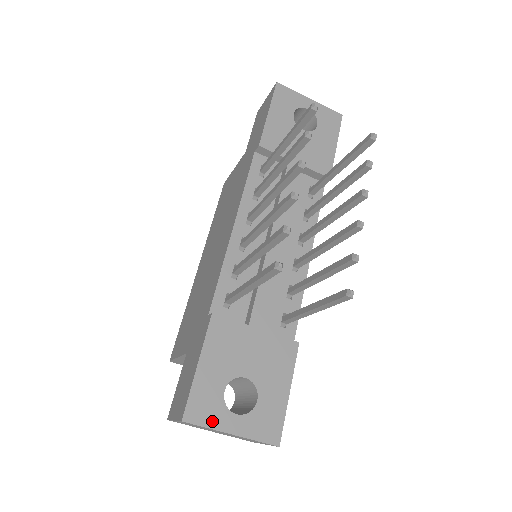
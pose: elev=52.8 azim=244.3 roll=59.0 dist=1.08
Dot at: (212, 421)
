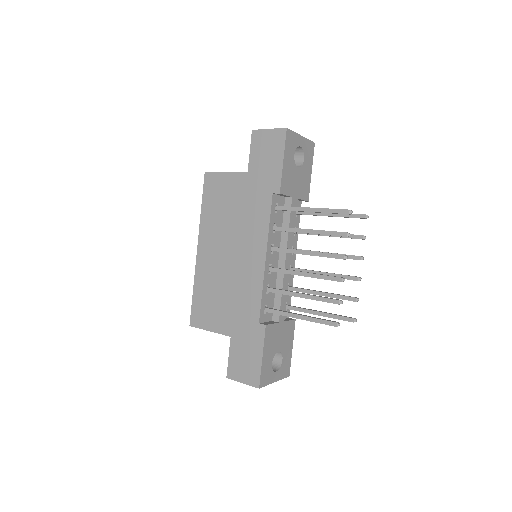
Dot at: (269, 381)
